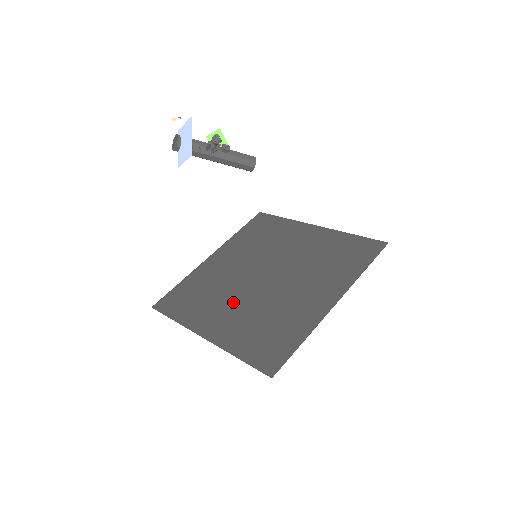
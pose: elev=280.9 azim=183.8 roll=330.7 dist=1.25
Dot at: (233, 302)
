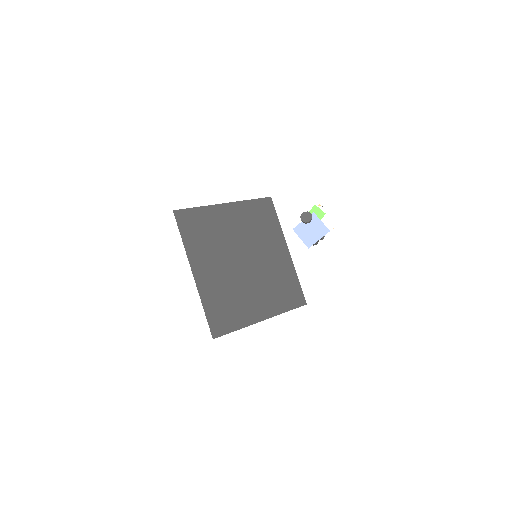
Dot at: (220, 263)
